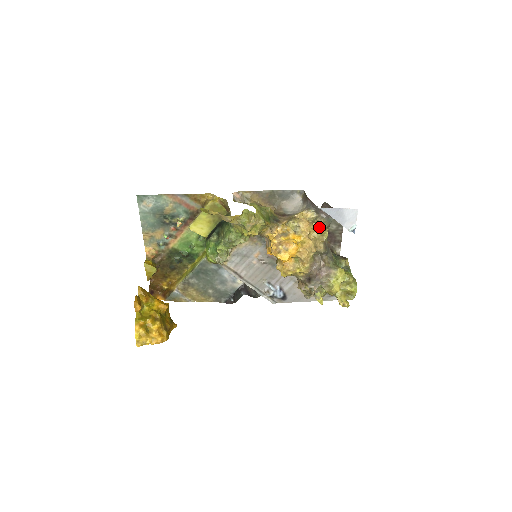
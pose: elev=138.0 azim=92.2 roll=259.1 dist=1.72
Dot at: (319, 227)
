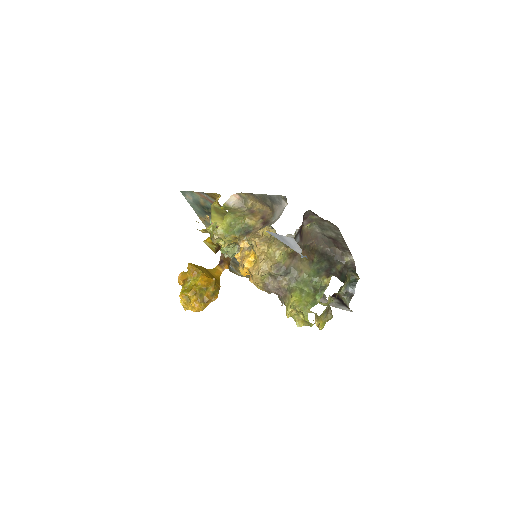
Dot at: (270, 248)
